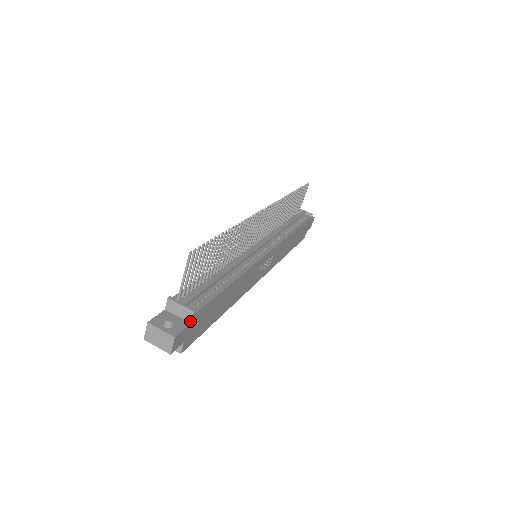
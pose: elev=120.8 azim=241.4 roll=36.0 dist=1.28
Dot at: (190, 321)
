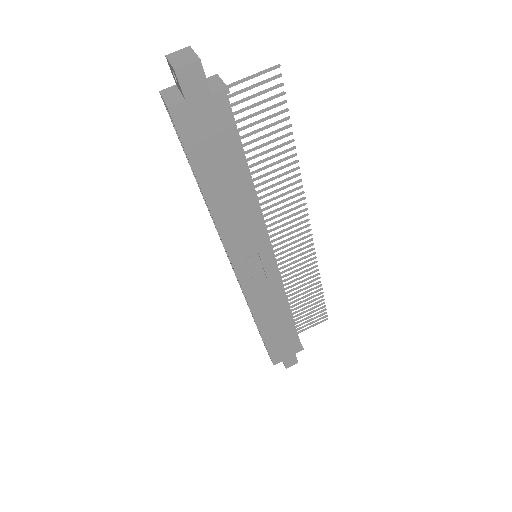
Dot at: (214, 93)
